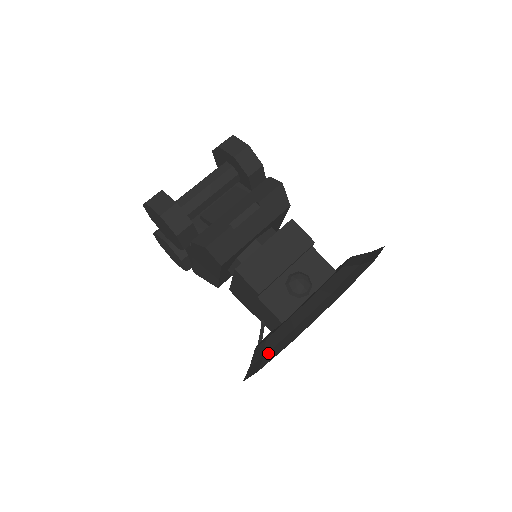
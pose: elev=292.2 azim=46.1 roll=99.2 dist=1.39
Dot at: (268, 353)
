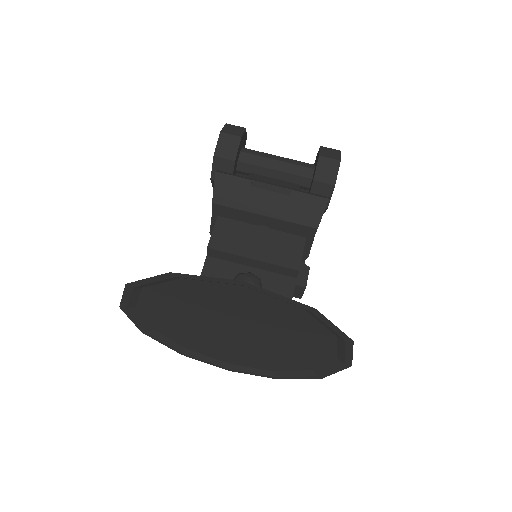
Dot at: occluded
